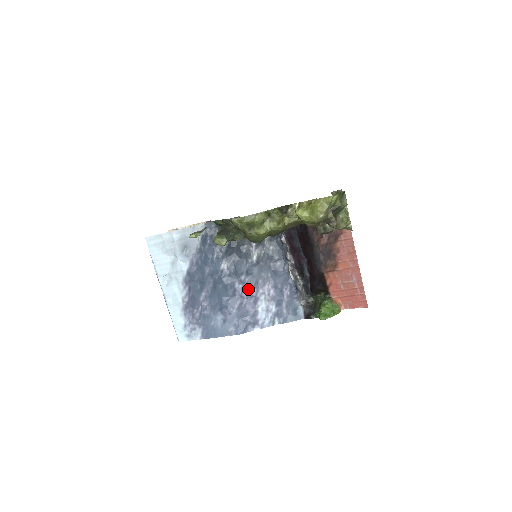
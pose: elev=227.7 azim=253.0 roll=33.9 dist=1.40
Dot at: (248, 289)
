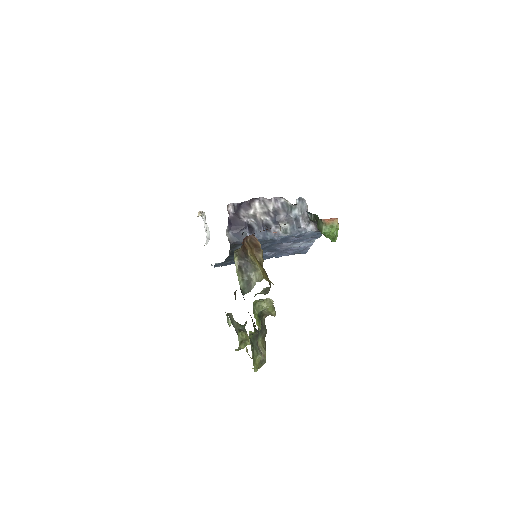
Dot at: (277, 252)
